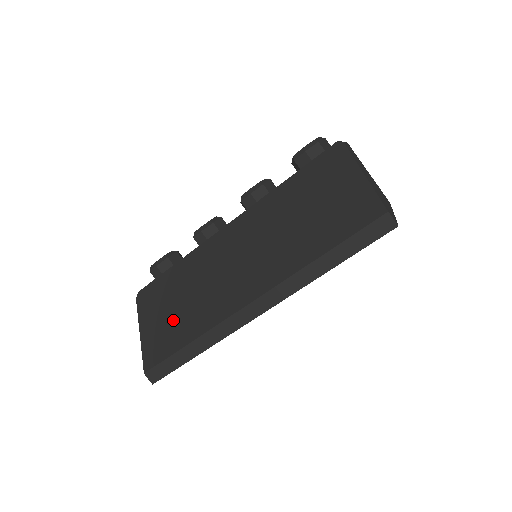
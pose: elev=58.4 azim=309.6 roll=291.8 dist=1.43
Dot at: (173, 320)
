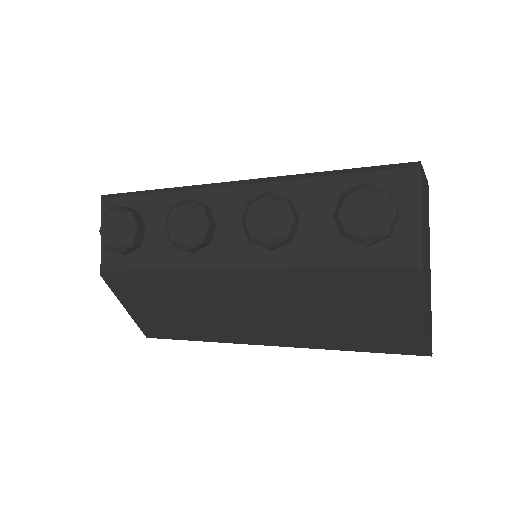
Dot at: (170, 318)
